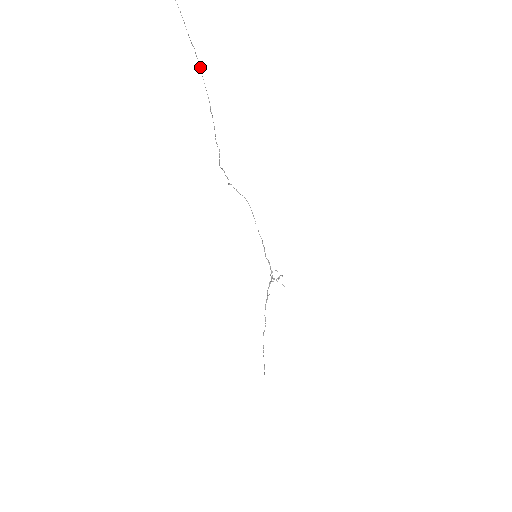
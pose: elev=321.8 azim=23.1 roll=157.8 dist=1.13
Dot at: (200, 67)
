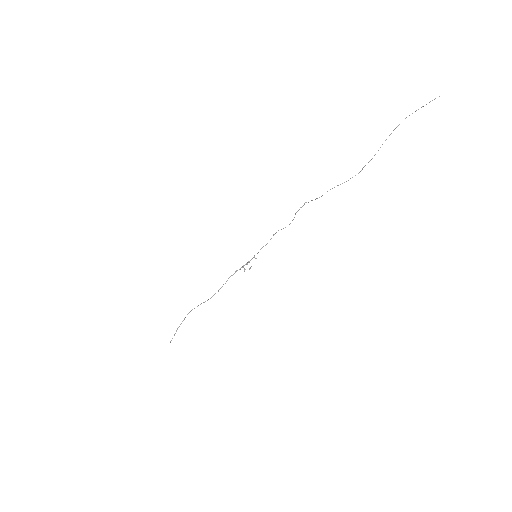
Dot at: occluded
